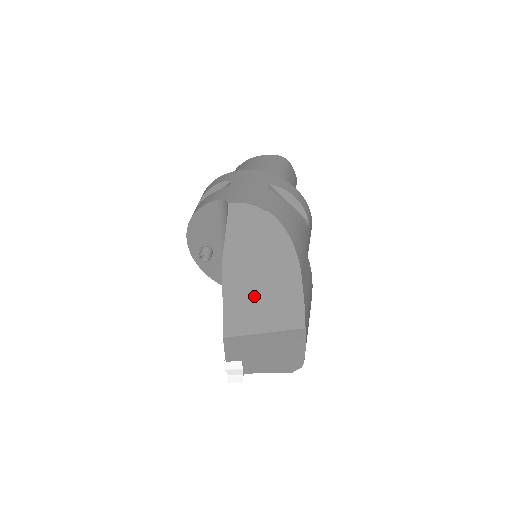
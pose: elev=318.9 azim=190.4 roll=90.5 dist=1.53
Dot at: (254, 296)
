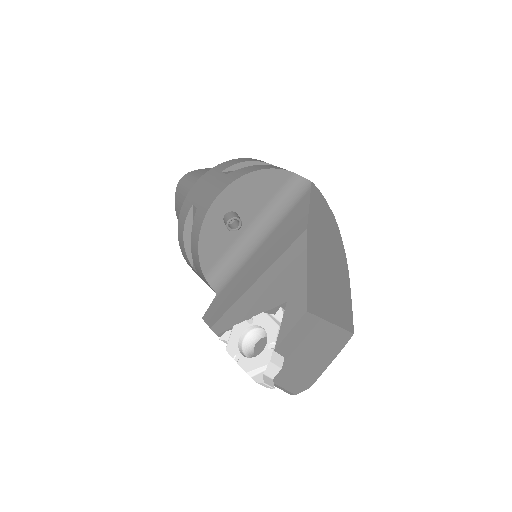
Dot at: (326, 280)
